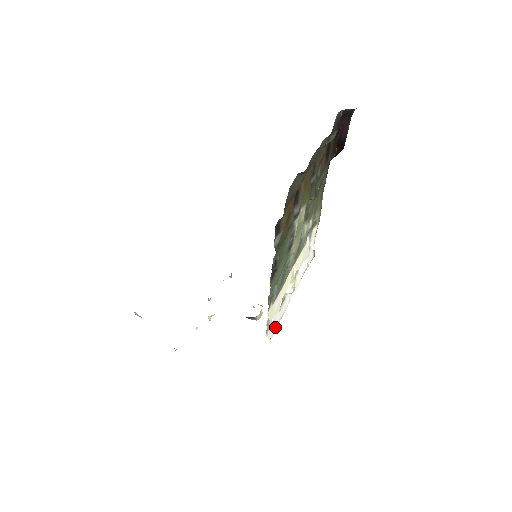
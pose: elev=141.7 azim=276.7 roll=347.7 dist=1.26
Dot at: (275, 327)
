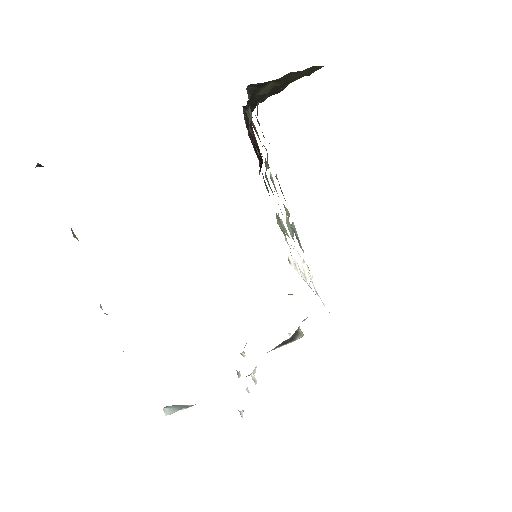
Dot at: (324, 305)
